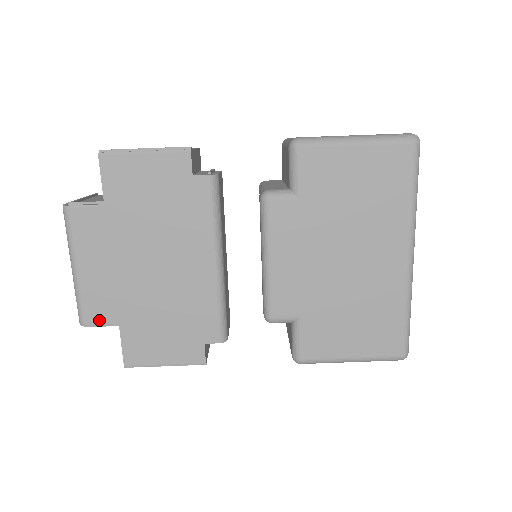
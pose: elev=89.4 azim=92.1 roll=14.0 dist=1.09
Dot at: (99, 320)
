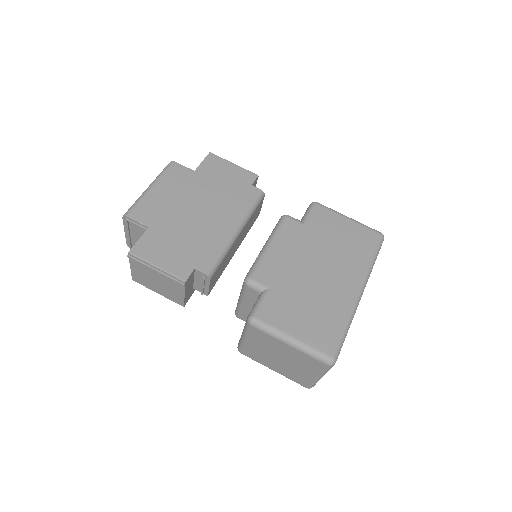
Dot at: (139, 218)
